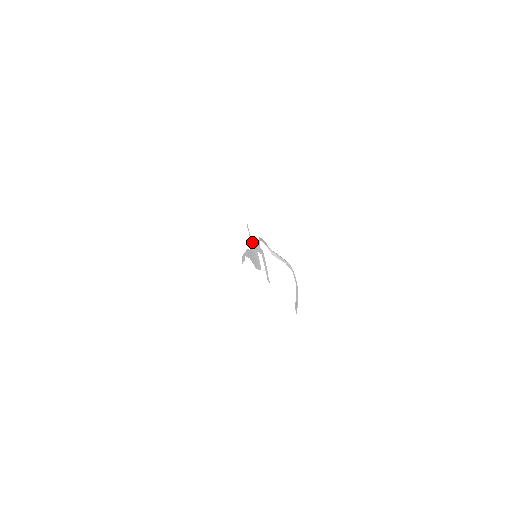
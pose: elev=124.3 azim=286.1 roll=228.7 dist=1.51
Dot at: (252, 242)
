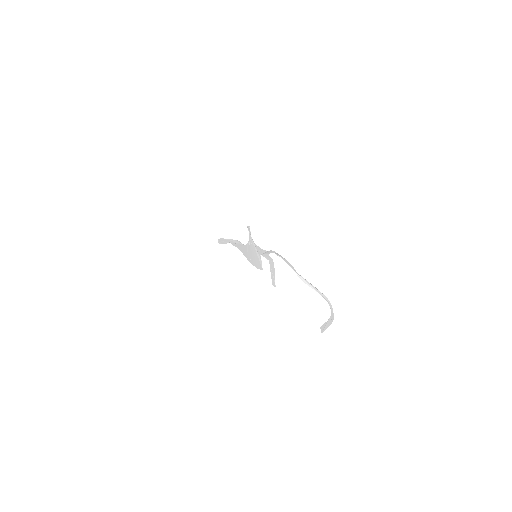
Dot at: (253, 243)
